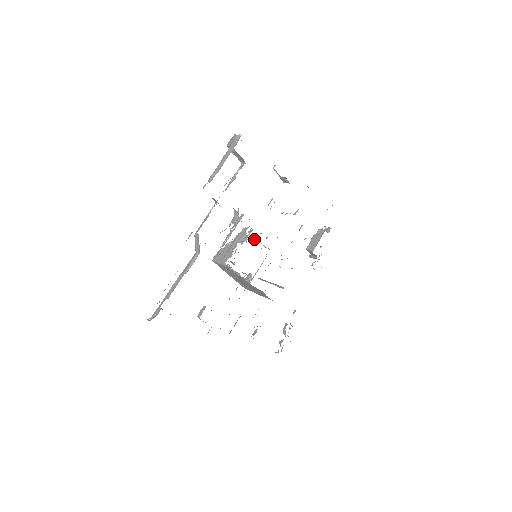
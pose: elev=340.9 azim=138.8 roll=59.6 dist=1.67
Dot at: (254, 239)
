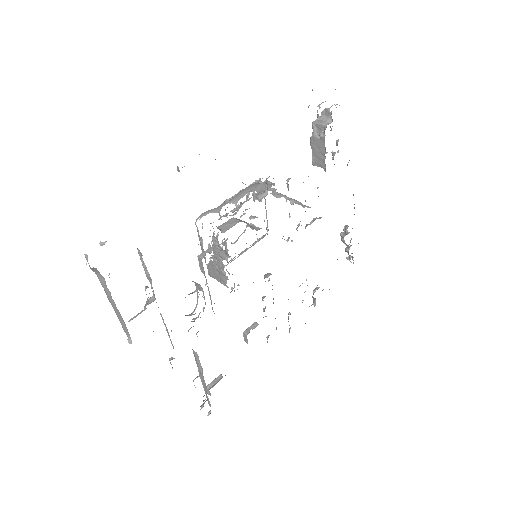
Dot at: occluded
